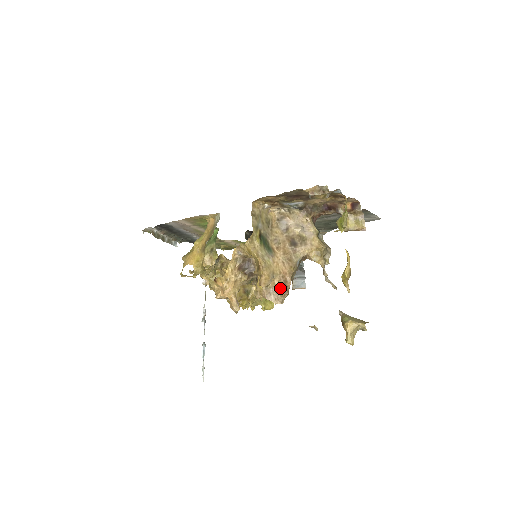
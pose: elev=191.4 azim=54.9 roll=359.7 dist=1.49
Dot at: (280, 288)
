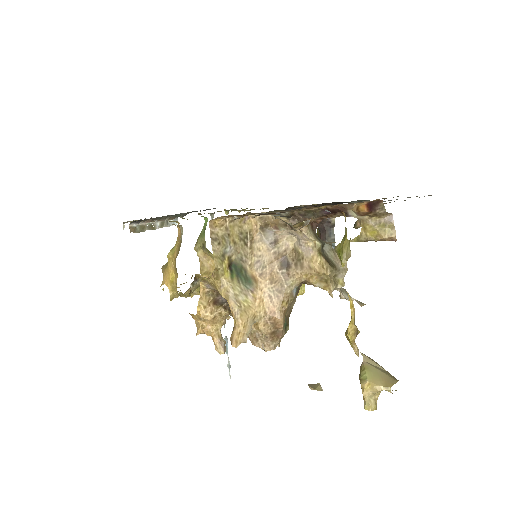
Dot at: (268, 333)
